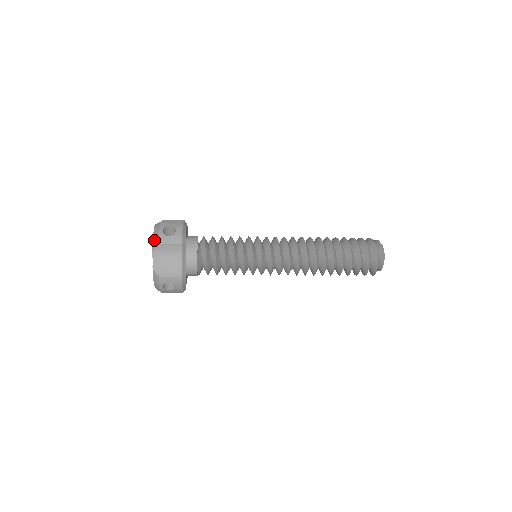
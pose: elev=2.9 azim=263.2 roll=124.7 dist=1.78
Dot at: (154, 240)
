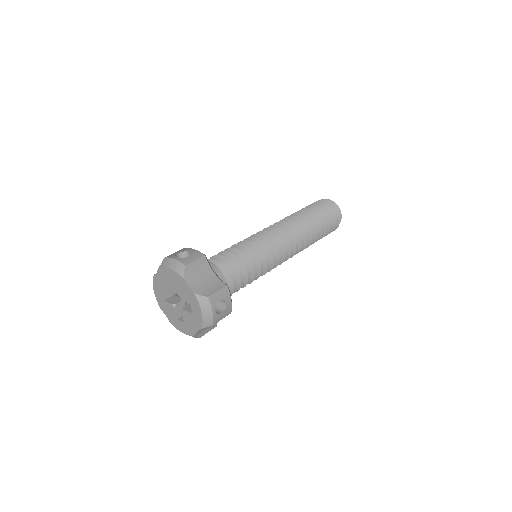
Dot at: (205, 321)
